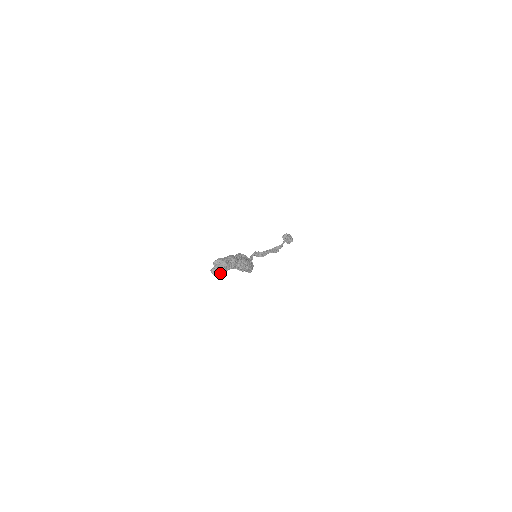
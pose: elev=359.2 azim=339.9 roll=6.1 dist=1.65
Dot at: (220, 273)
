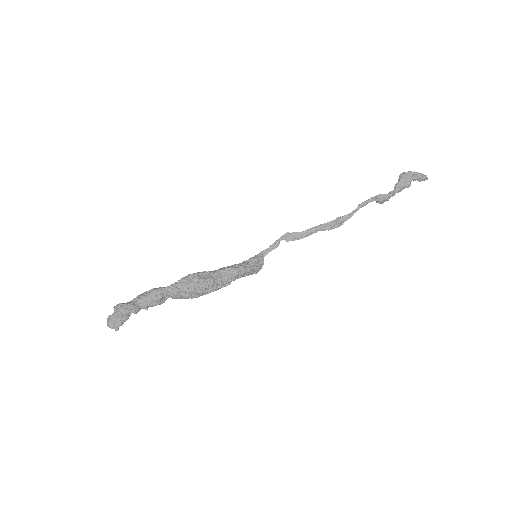
Dot at: (112, 325)
